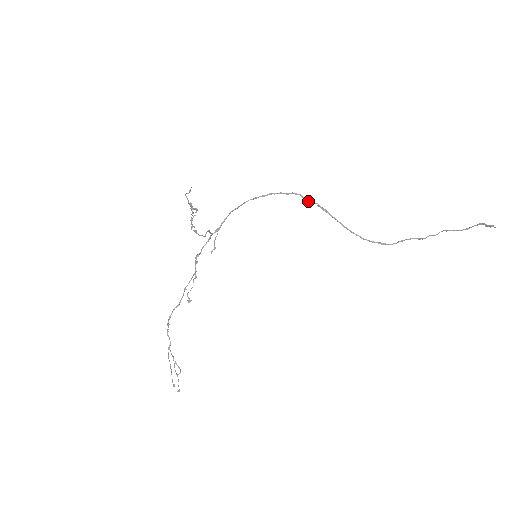
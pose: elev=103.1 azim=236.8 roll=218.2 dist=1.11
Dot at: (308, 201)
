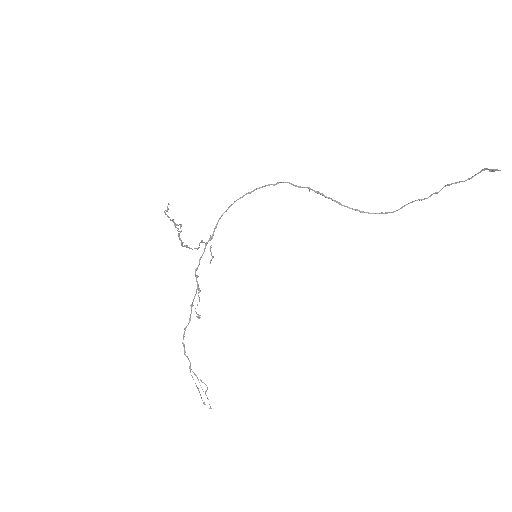
Dot at: (298, 187)
